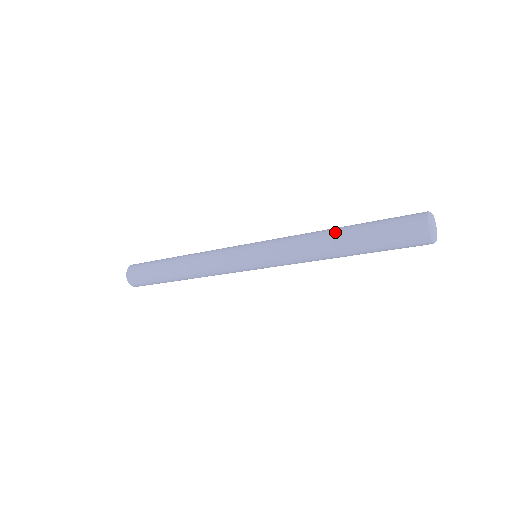
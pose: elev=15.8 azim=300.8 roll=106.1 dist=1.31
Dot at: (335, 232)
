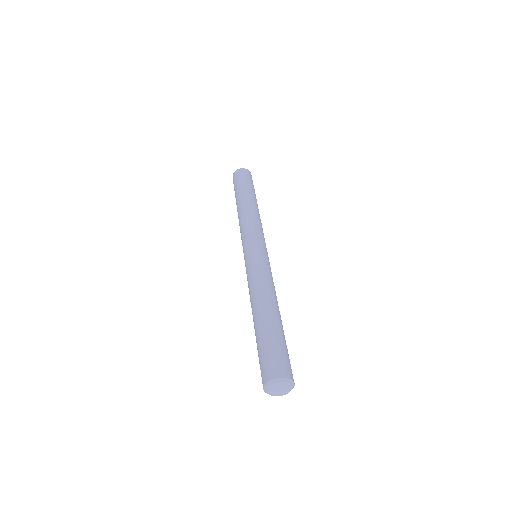
Dot at: occluded
